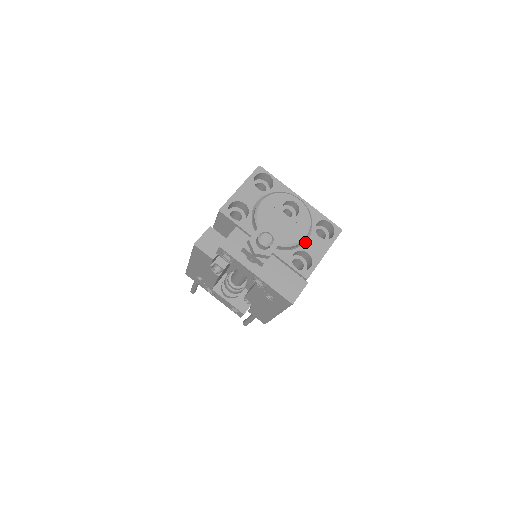
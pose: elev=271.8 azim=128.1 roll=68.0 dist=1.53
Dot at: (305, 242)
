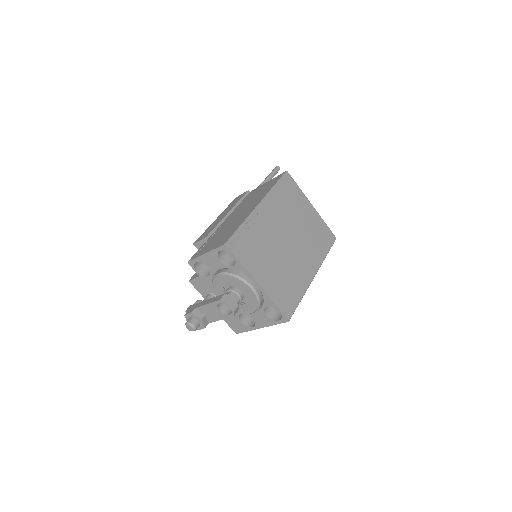
Dot at: occluded
